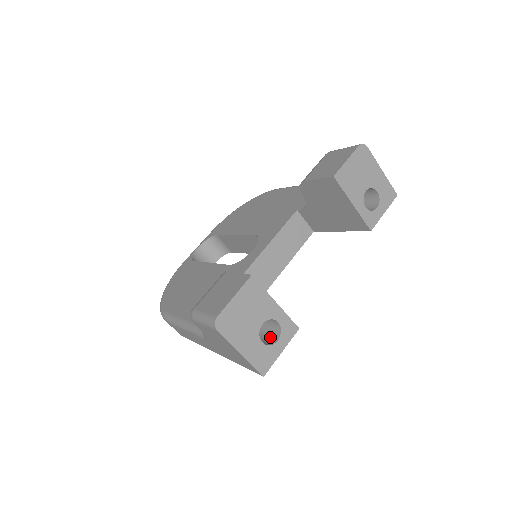
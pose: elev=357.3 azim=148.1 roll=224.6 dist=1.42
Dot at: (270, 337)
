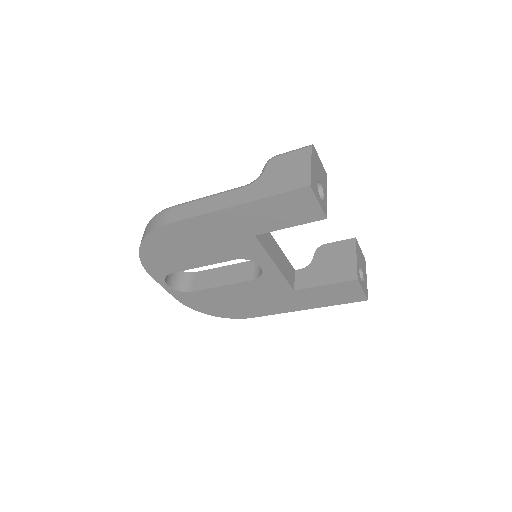
Dot at: occluded
